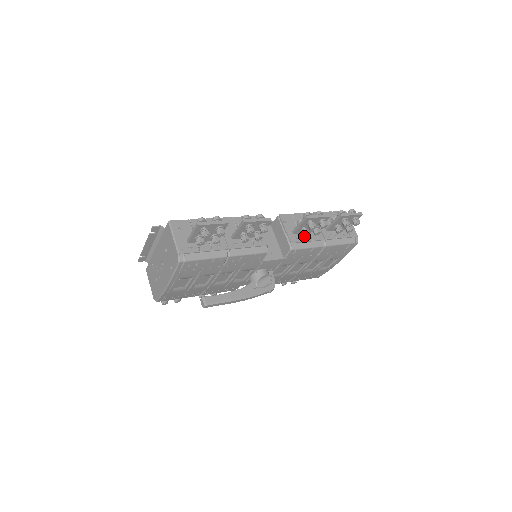
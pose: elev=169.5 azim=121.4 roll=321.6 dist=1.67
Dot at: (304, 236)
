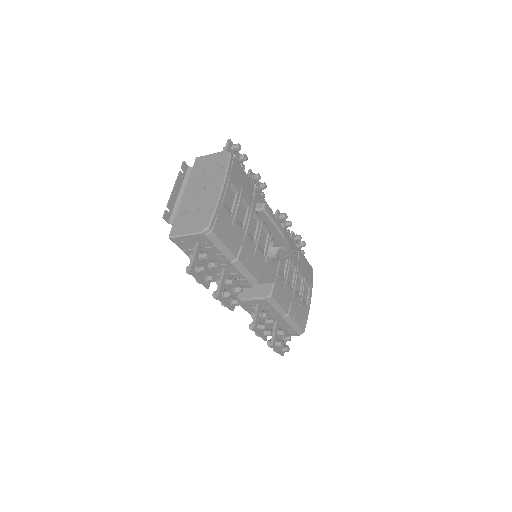
Dot at: (283, 226)
